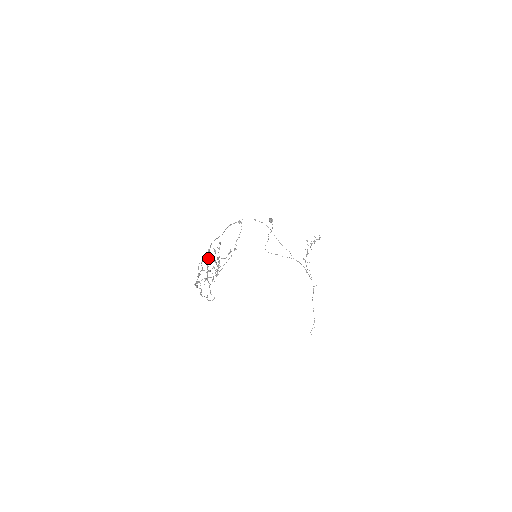
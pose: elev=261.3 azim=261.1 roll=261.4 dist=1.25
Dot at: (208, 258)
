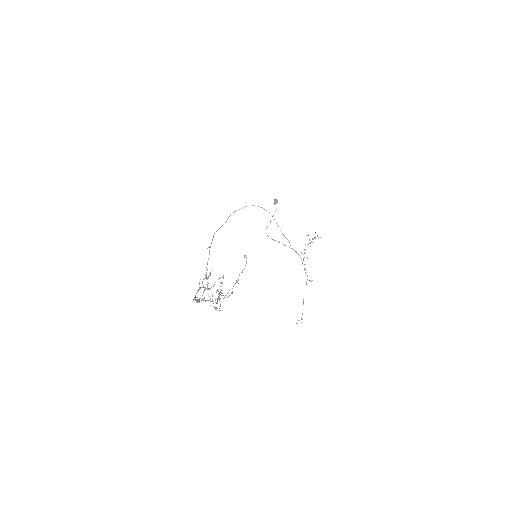
Dot at: (209, 253)
